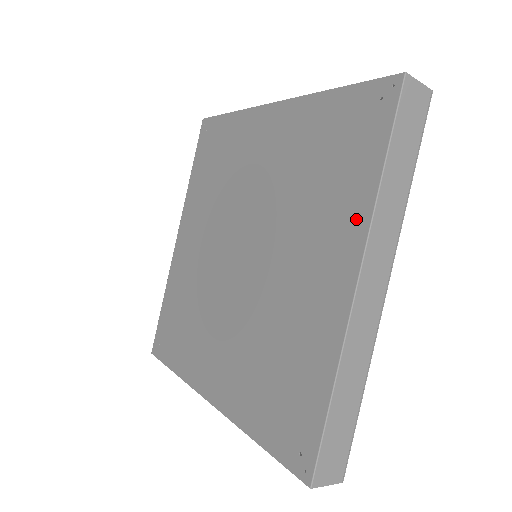
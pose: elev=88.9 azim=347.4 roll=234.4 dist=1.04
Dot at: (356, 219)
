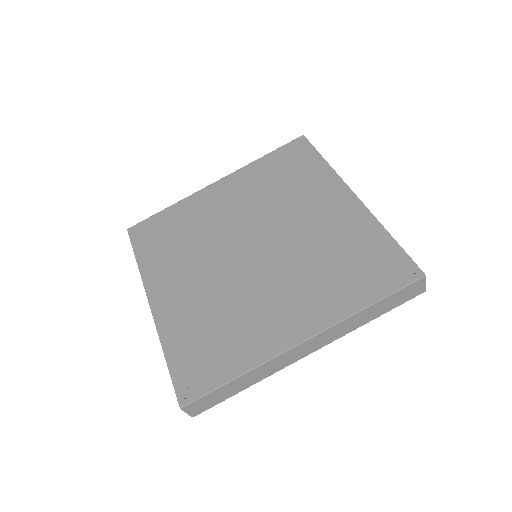
Dot at: (333, 312)
